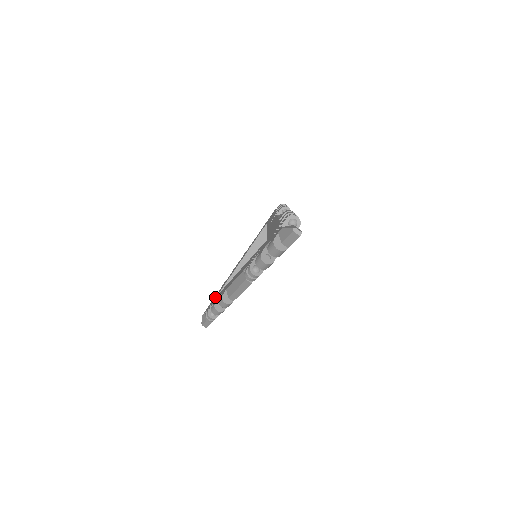
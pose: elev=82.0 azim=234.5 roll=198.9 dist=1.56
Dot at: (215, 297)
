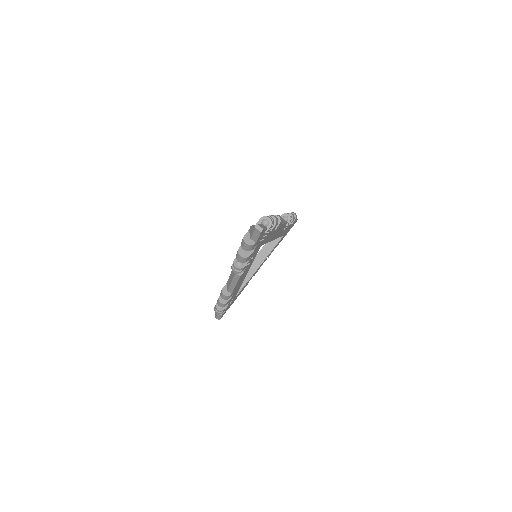
Dot at: occluded
